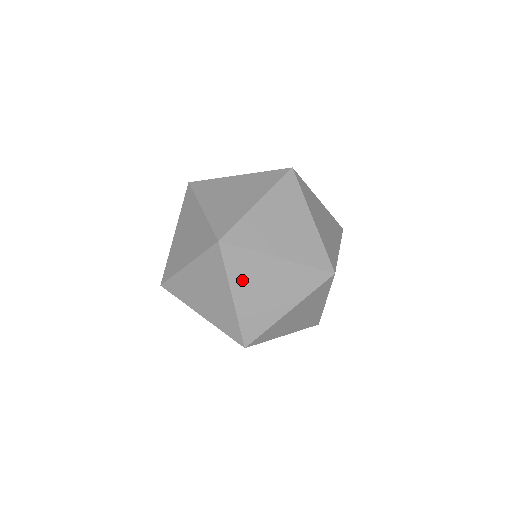
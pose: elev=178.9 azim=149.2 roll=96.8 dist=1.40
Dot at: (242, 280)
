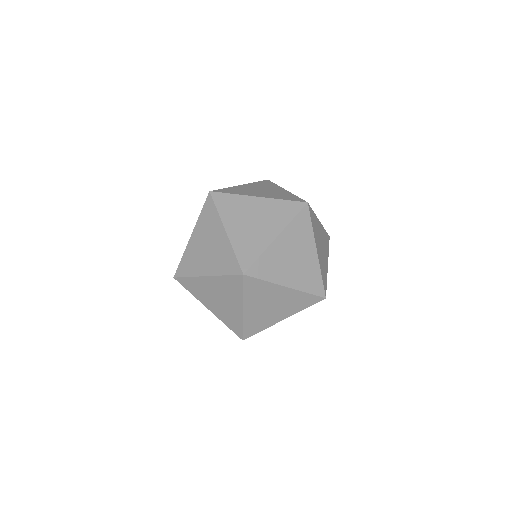
Dot at: (232, 216)
